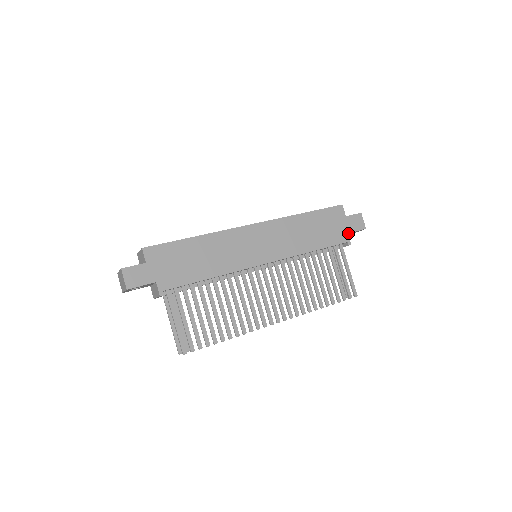
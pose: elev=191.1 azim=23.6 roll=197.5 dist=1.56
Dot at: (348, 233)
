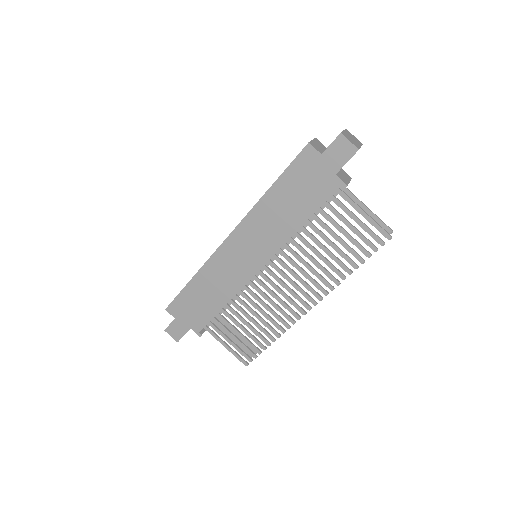
Dot at: (338, 171)
